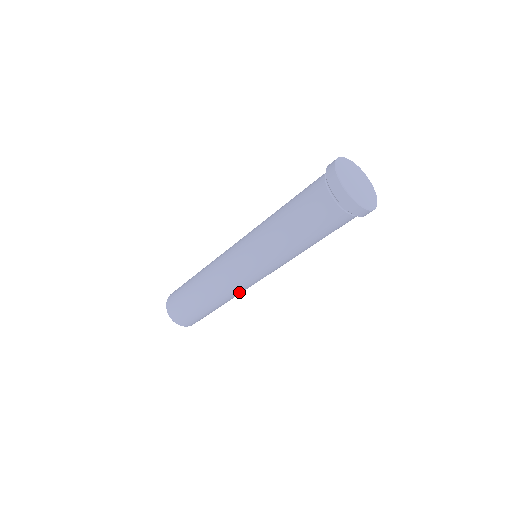
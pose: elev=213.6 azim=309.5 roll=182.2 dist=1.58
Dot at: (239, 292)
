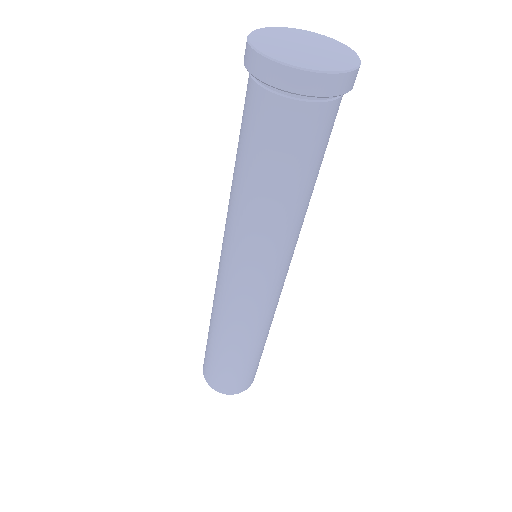
Dot at: (260, 319)
